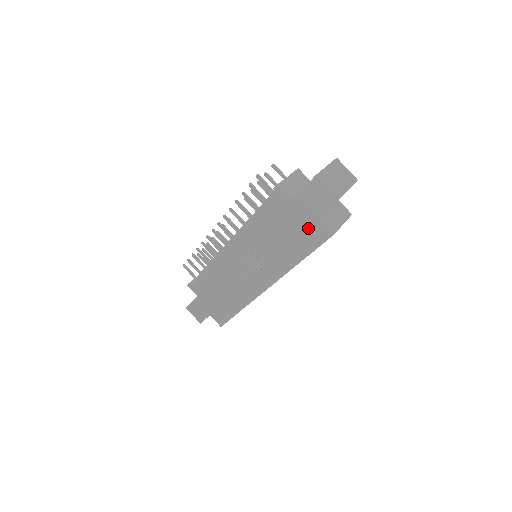
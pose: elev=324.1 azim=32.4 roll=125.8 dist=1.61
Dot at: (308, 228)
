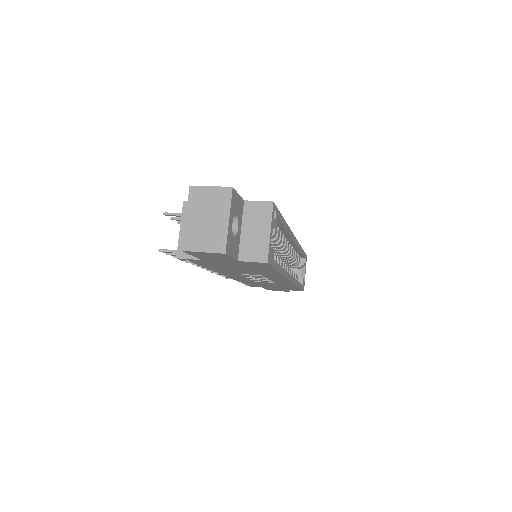
Dot at: (244, 265)
